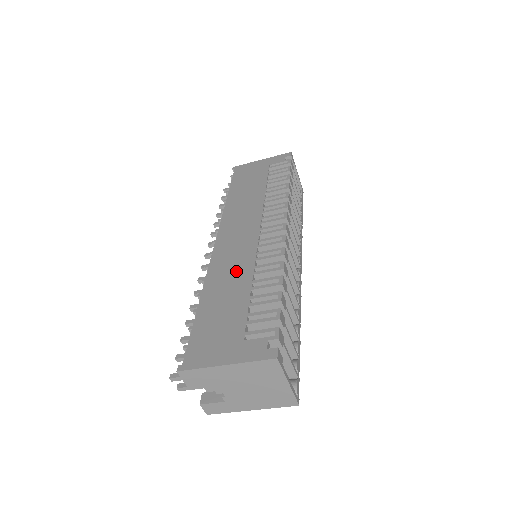
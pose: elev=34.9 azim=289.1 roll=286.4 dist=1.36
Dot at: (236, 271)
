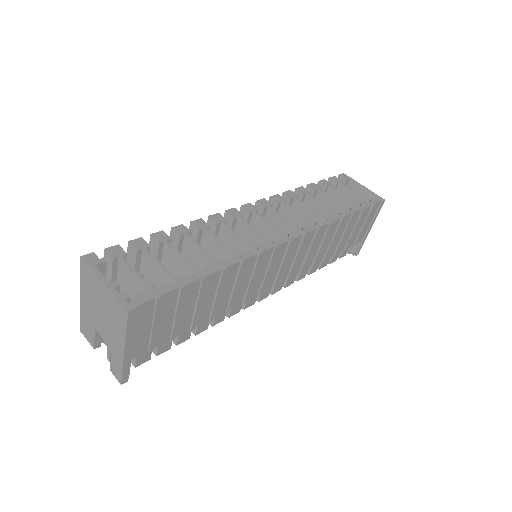
Dot at: occluded
